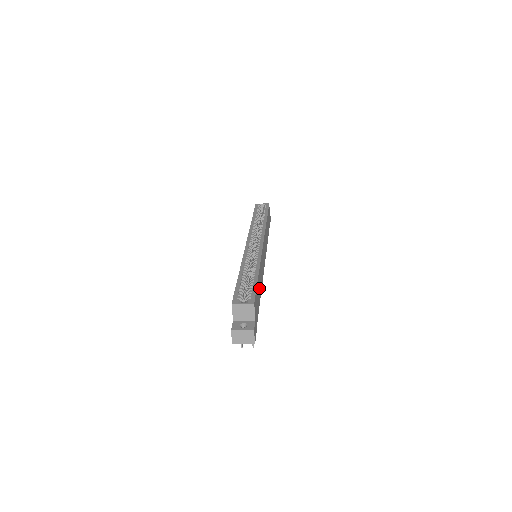
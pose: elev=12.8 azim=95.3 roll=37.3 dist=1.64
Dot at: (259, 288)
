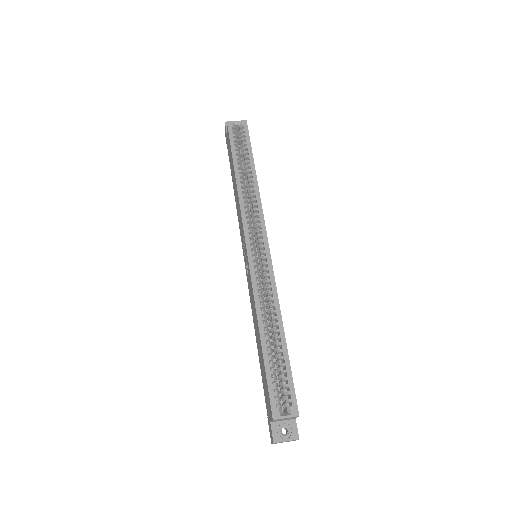
Dot at: occluded
